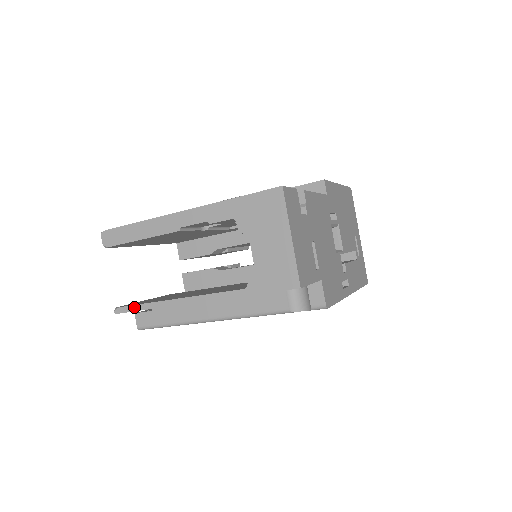
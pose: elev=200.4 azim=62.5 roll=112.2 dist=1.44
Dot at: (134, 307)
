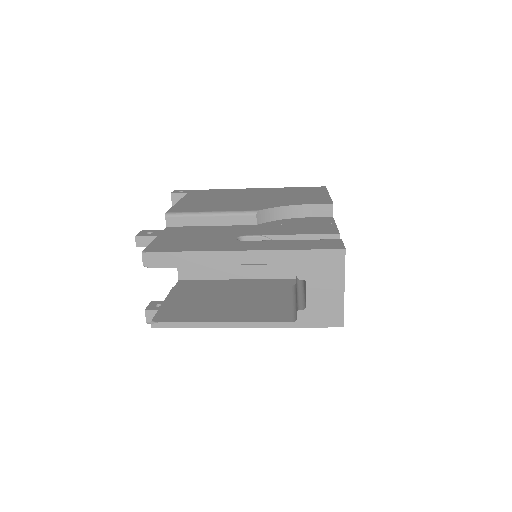
Dot at: (175, 324)
